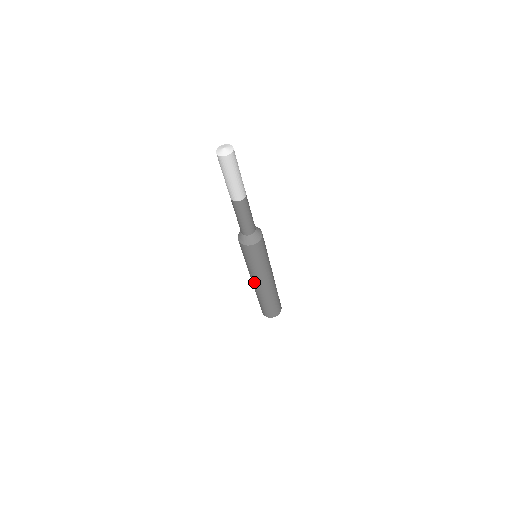
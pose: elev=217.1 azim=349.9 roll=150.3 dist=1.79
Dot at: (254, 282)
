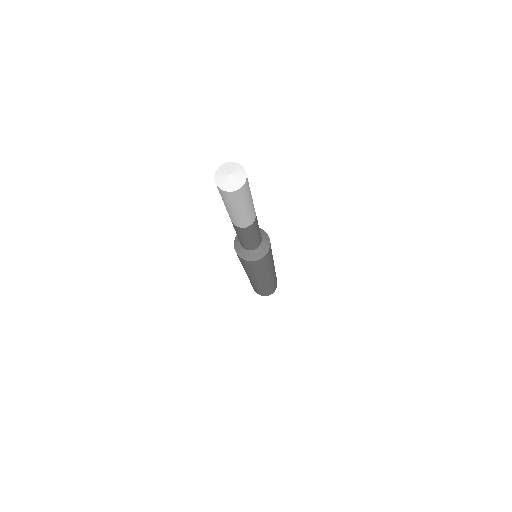
Dot at: (249, 277)
